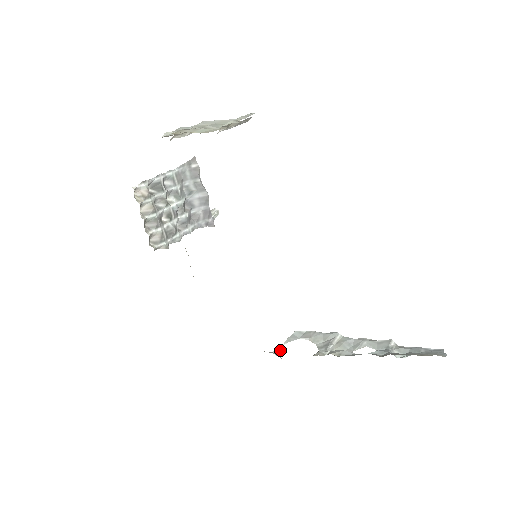
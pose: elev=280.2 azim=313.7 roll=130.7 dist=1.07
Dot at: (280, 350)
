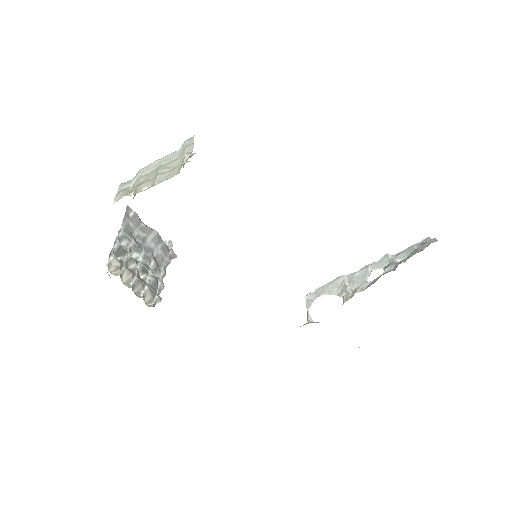
Dot at: (310, 317)
